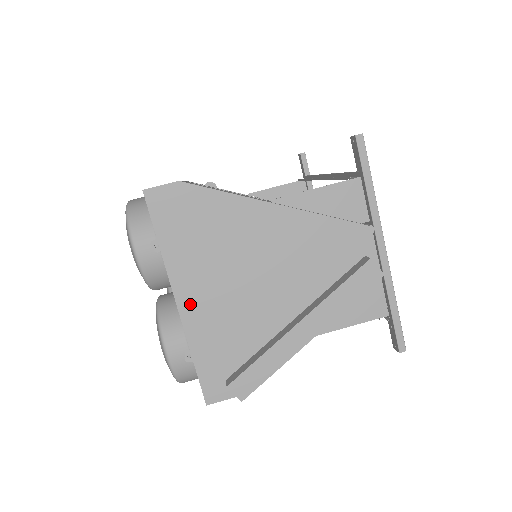
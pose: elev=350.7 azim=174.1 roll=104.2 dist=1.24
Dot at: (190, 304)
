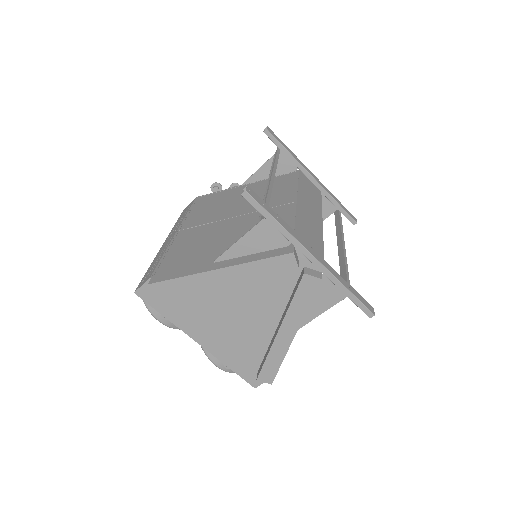
Dot at: (206, 341)
